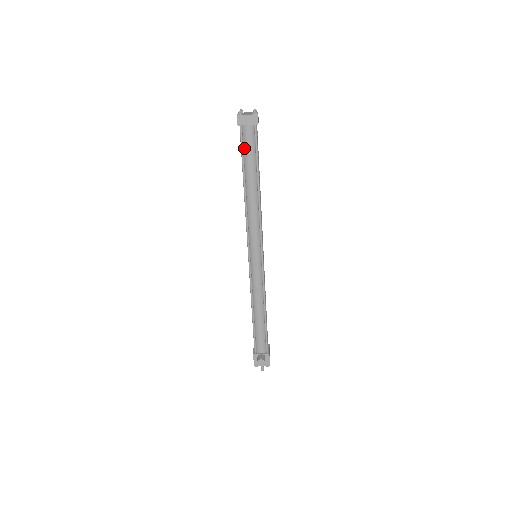
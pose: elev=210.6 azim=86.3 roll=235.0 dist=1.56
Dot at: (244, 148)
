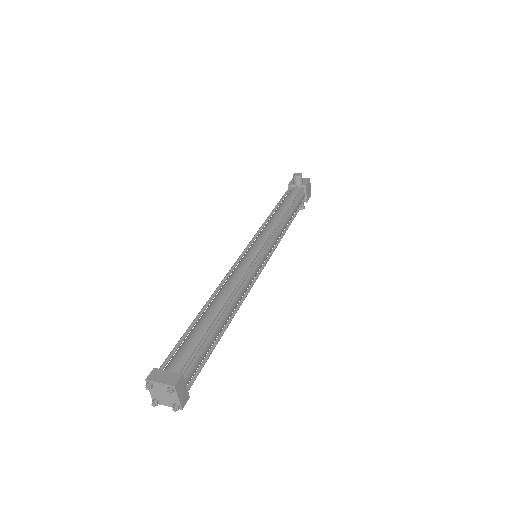
Dot at: occluded
